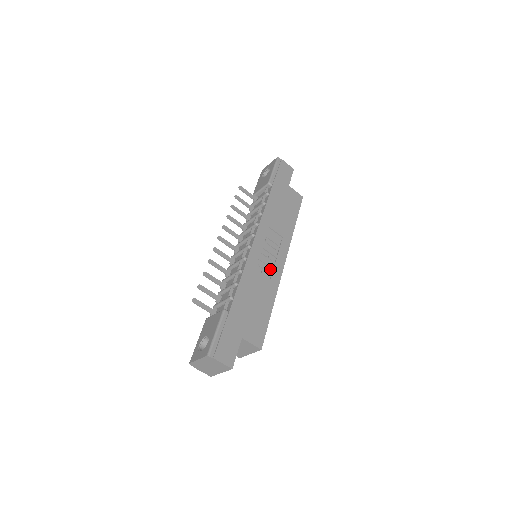
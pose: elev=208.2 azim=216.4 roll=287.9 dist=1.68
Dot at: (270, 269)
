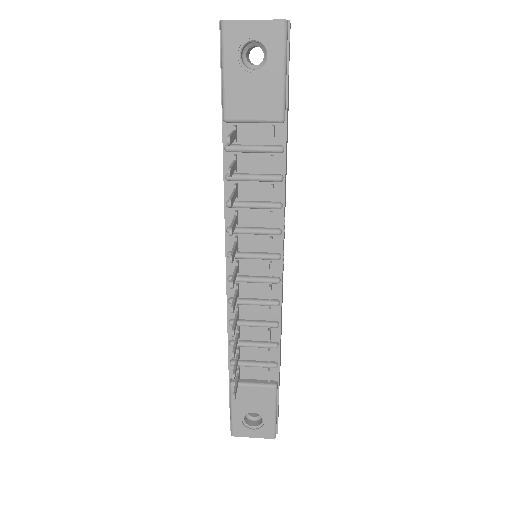
Dot at: occluded
